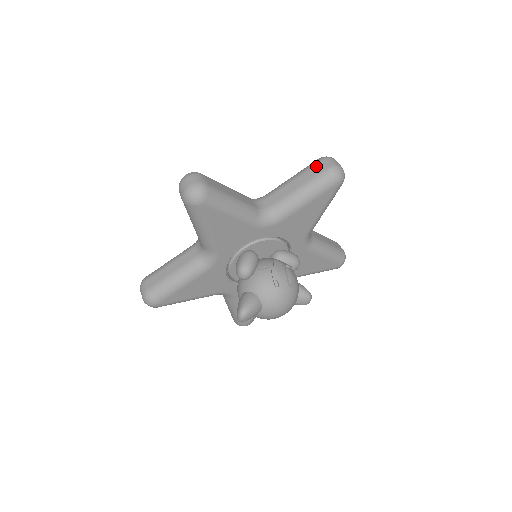
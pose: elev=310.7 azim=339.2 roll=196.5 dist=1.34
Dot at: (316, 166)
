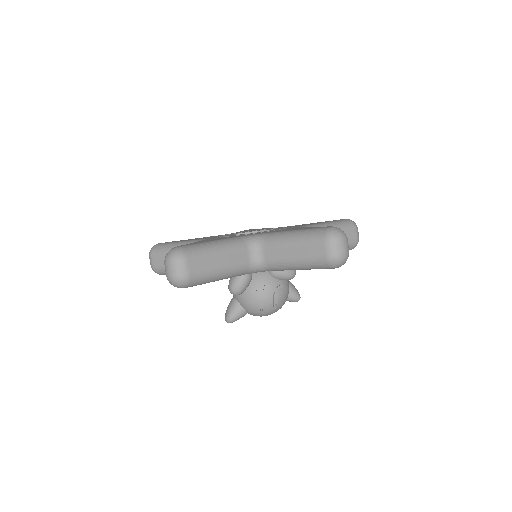
Dot at: (318, 246)
